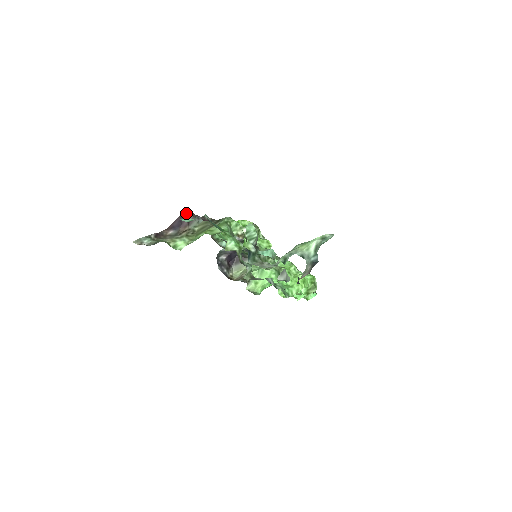
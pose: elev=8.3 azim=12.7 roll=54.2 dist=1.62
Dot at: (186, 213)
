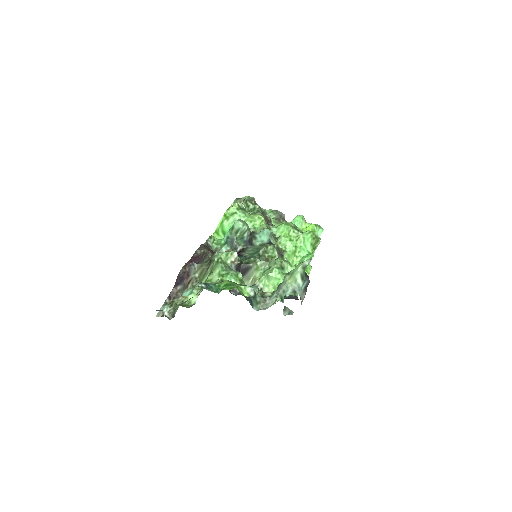
Dot at: (181, 270)
